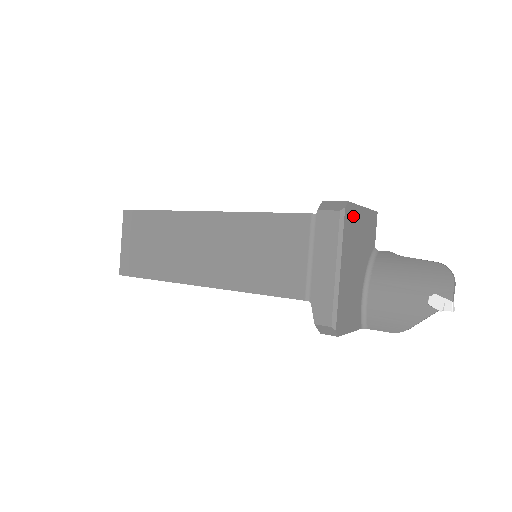
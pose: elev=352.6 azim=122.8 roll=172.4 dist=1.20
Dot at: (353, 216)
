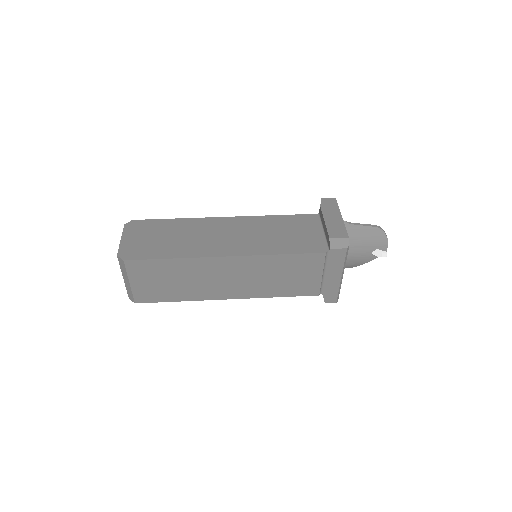
Dot at: occluded
